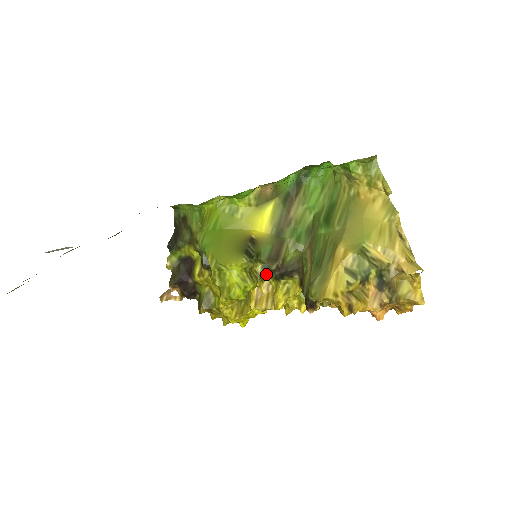
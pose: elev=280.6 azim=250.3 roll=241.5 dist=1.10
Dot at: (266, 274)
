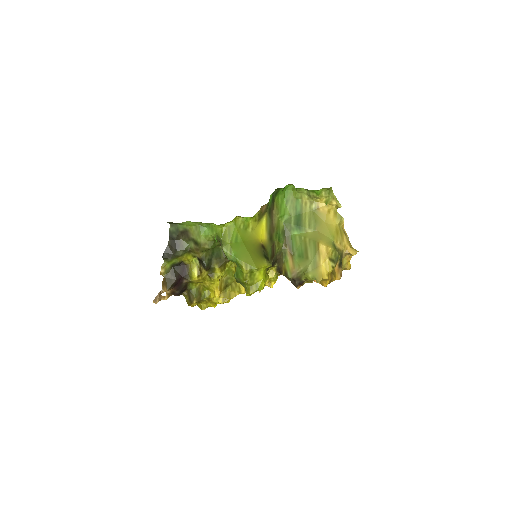
Dot at: (268, 268)
